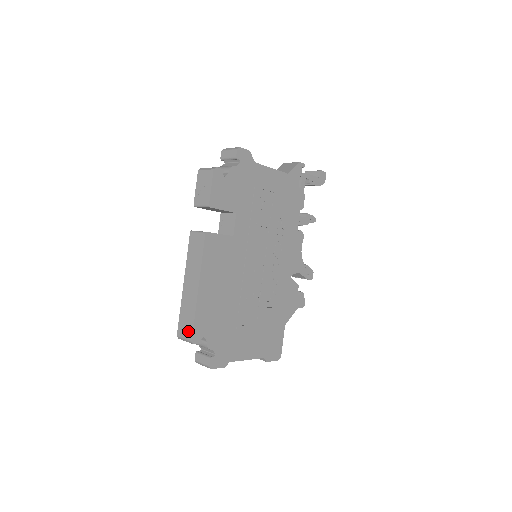
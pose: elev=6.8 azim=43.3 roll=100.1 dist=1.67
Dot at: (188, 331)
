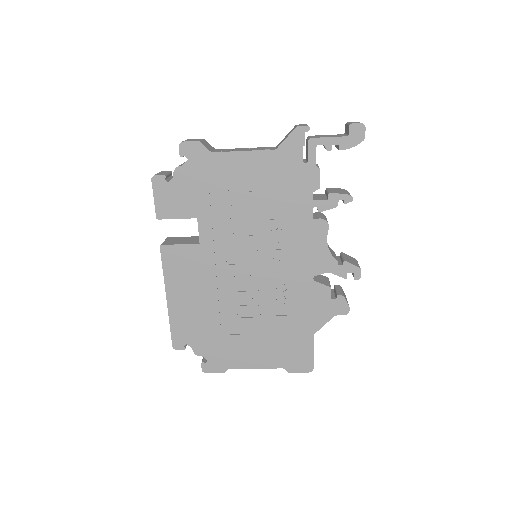
Dot at: occluded
